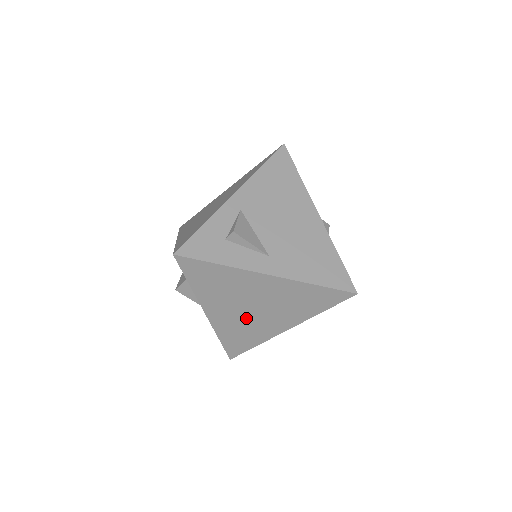
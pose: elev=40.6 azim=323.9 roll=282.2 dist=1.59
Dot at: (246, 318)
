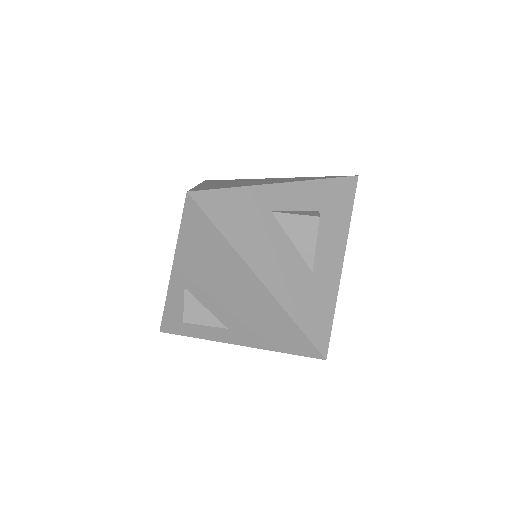
Dot at: occluded
